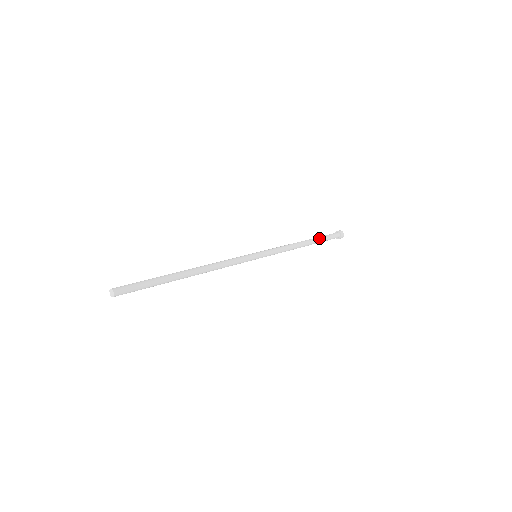
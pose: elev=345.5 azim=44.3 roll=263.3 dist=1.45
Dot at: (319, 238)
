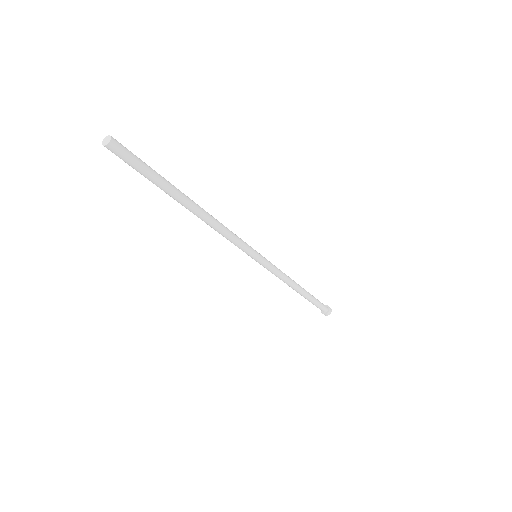
Dot at: (312, 296)
